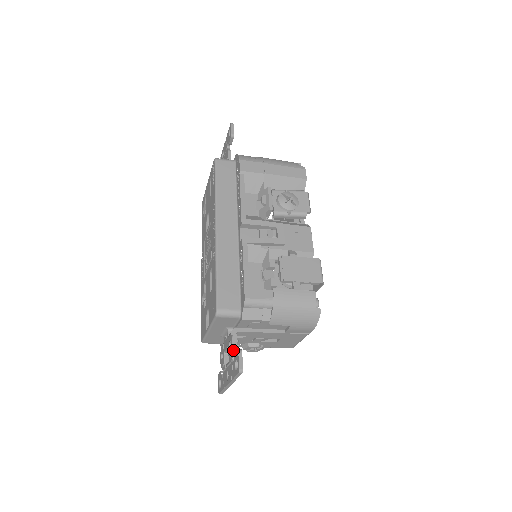
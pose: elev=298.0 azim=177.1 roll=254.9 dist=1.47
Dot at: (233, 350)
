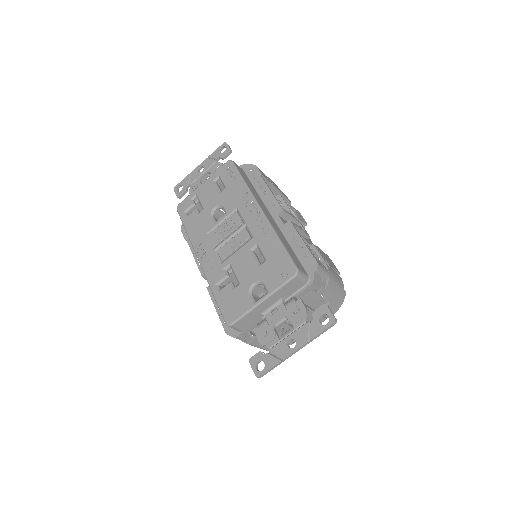
Dot at: (307, 311)
